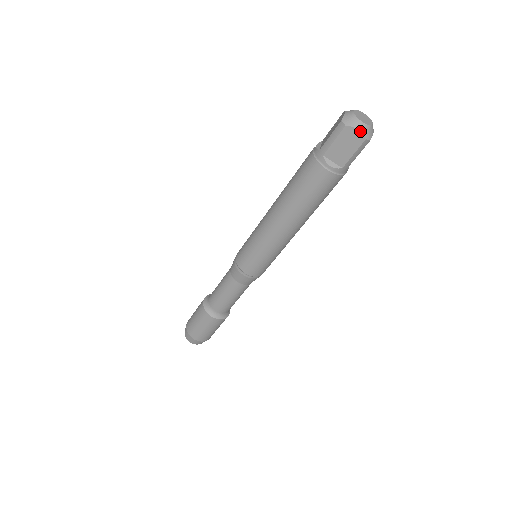
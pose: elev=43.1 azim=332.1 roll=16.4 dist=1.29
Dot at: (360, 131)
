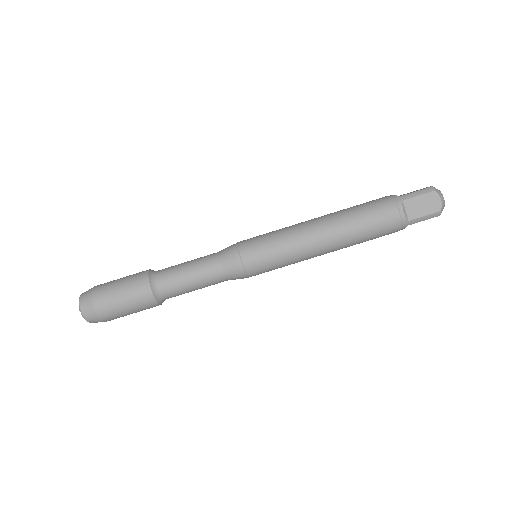
Dot at: (442, 202)
